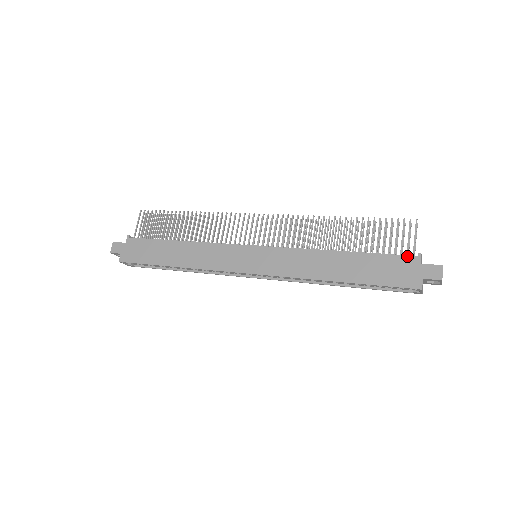
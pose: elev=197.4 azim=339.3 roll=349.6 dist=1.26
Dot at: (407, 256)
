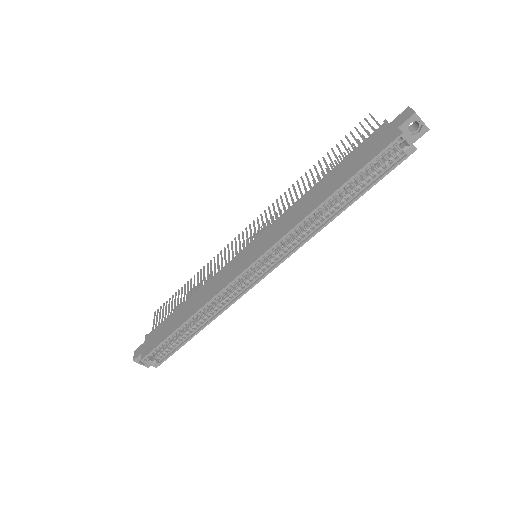
Dot at: (375, 131)
